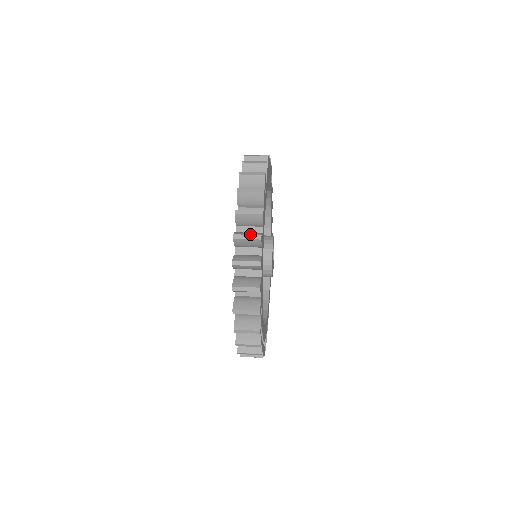
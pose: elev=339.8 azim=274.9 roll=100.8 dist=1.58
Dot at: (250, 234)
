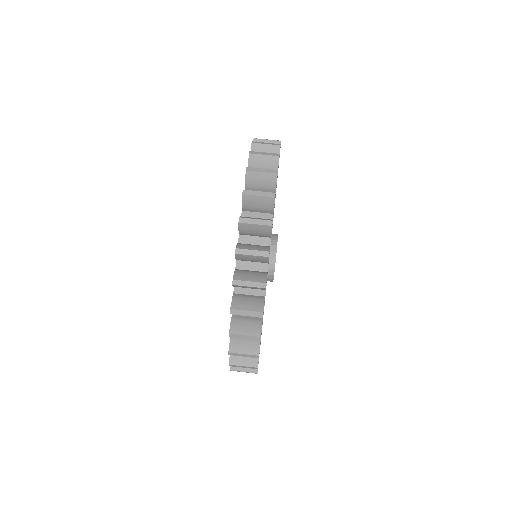
Dot at: (253, 280)
